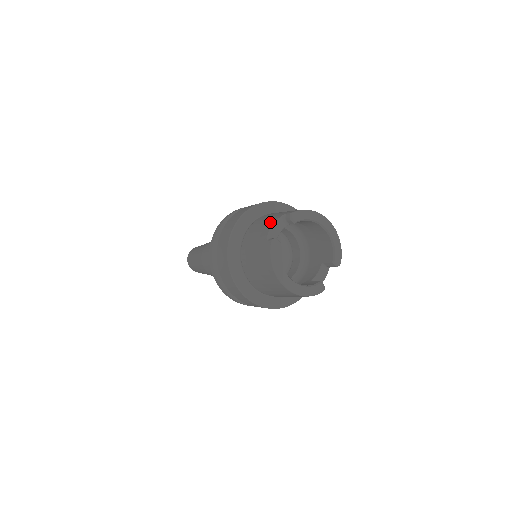
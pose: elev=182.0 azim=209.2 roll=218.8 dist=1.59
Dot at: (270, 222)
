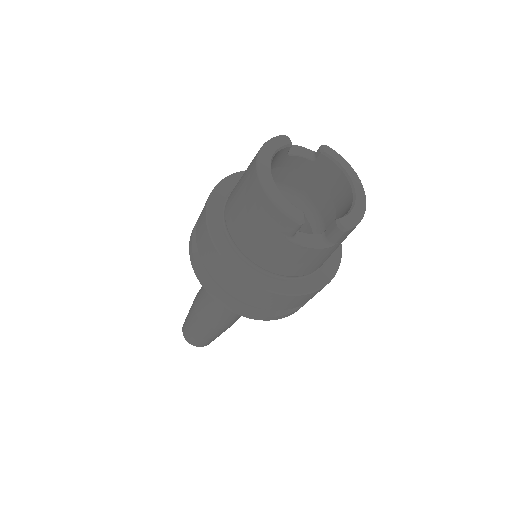
Dot at: occluded
